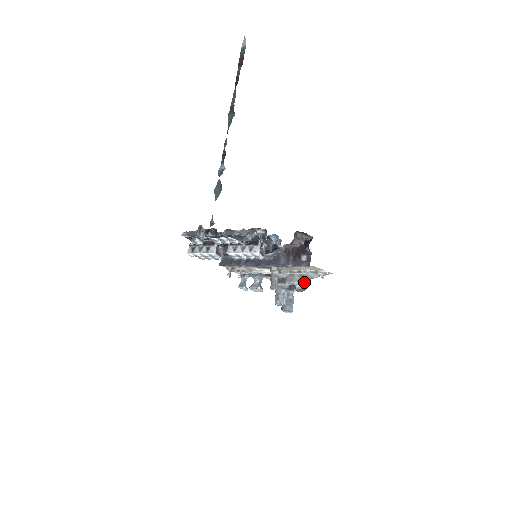
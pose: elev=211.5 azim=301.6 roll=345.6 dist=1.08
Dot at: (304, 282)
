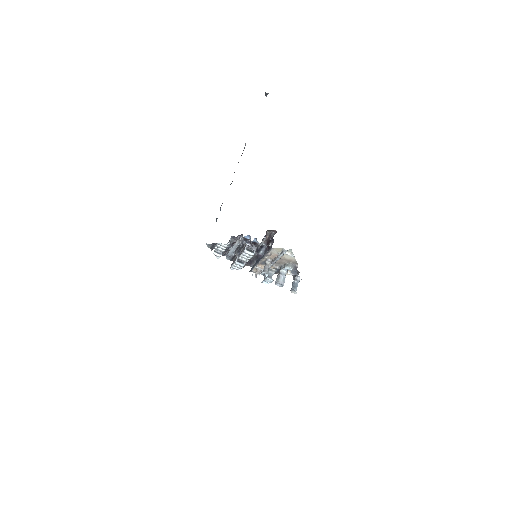
Dot at: (295, 266)
